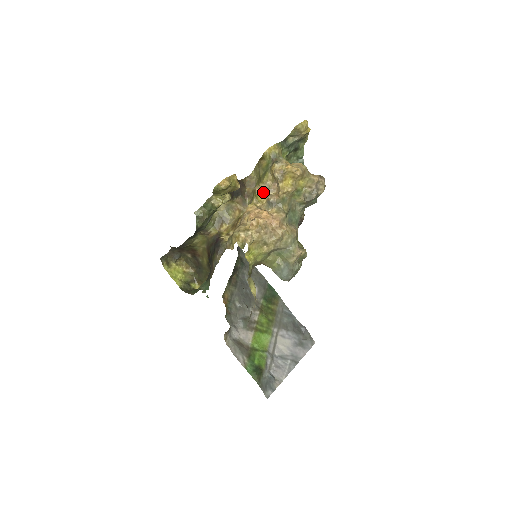
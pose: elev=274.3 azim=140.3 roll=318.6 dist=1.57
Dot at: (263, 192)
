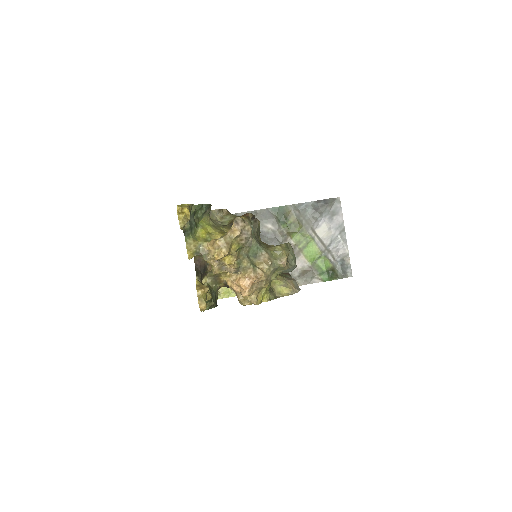
Dot at: (222, 271)
